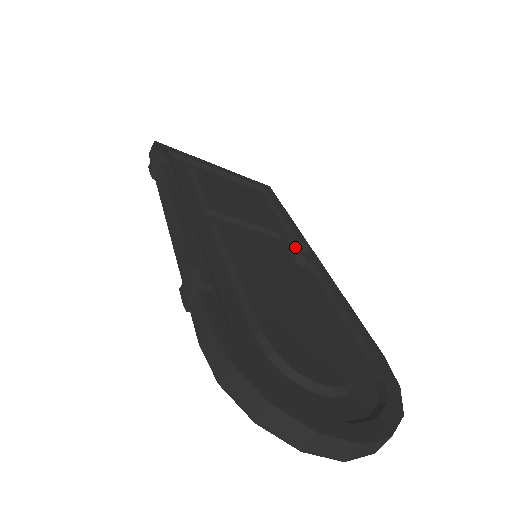
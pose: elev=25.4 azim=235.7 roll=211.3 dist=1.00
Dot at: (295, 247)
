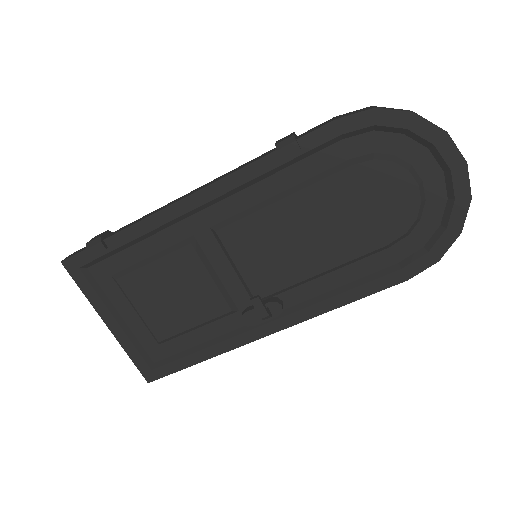
Dot at: occluded
